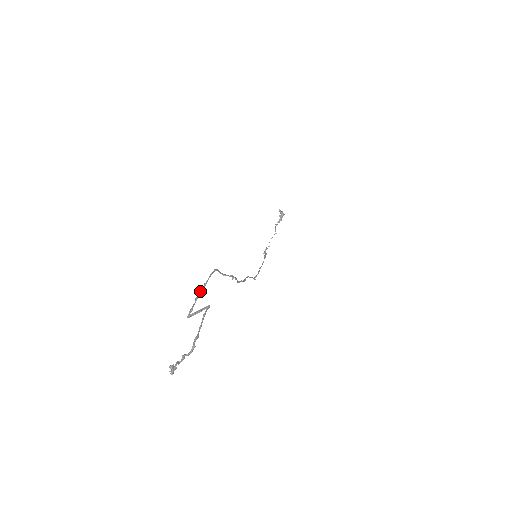
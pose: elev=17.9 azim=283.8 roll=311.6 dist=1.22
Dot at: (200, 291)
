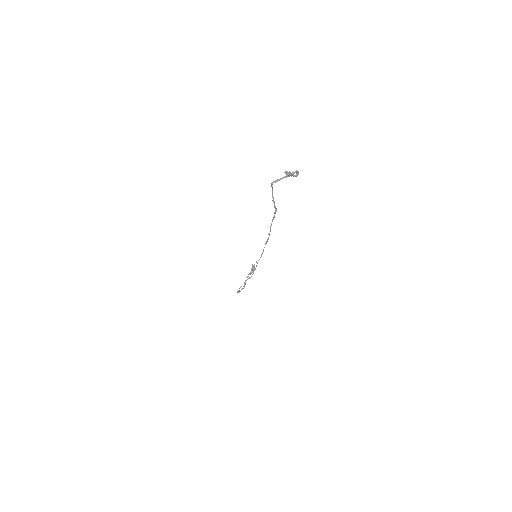
Dot at: occluded
